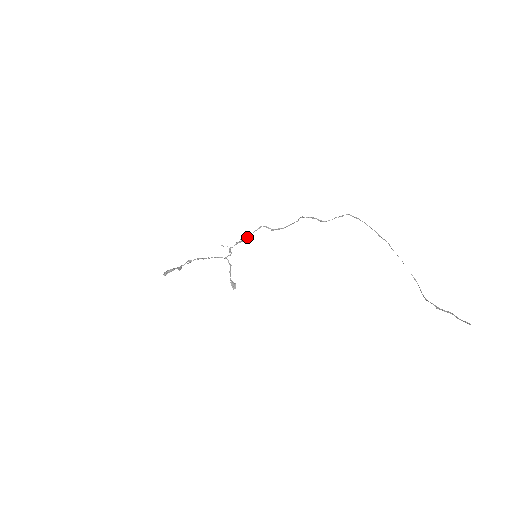
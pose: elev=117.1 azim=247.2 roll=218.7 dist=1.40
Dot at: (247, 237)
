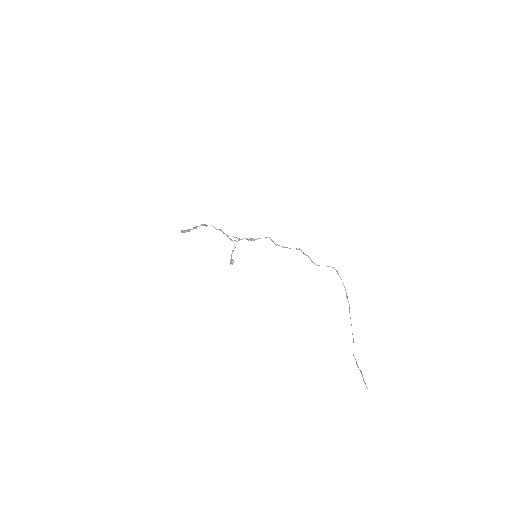
Dot at: (255, 239)
